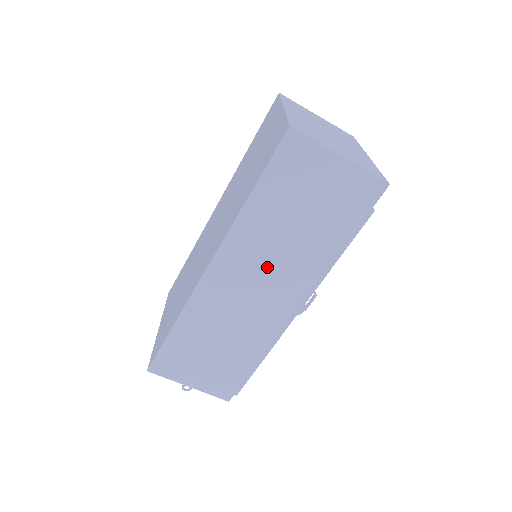
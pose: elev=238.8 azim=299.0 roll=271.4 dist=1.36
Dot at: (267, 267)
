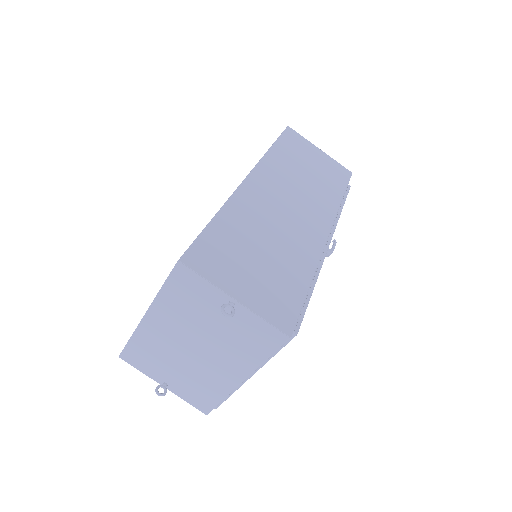
Dot at: (295, 192)
